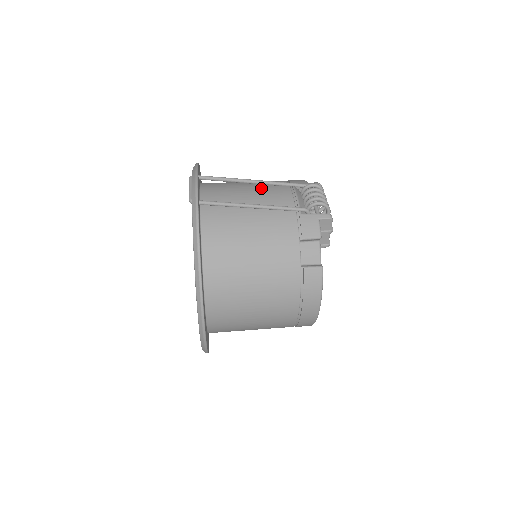
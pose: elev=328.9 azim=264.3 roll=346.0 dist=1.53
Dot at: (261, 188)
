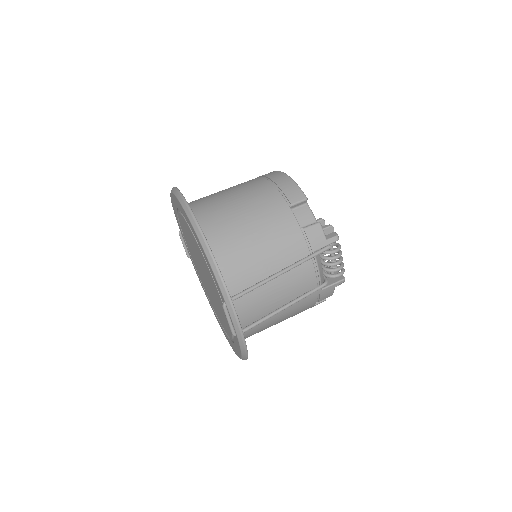
Dot at: (286, 272)
